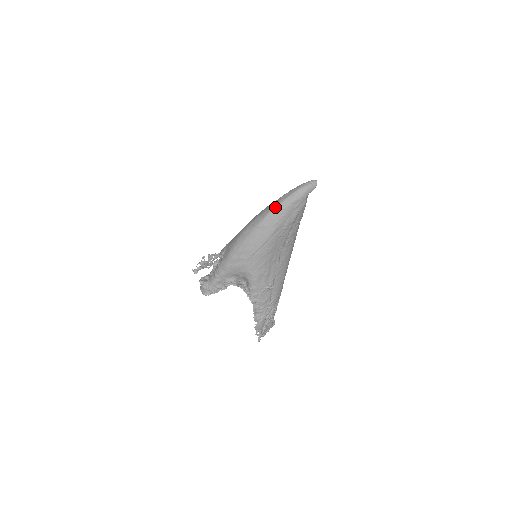
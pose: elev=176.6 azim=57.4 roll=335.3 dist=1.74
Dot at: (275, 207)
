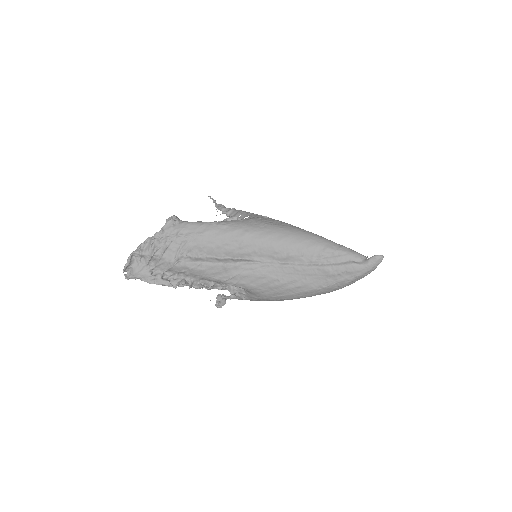
Dot at: occluded
